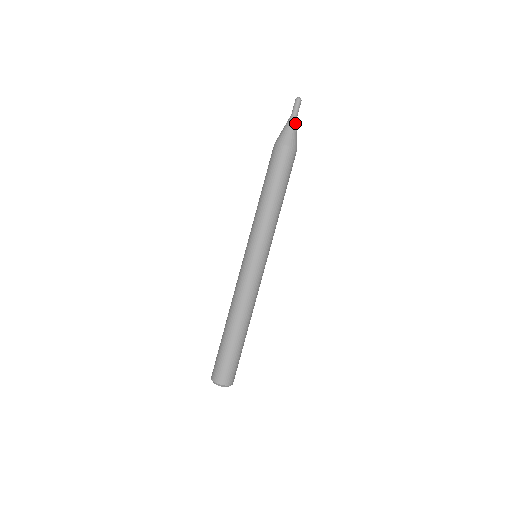
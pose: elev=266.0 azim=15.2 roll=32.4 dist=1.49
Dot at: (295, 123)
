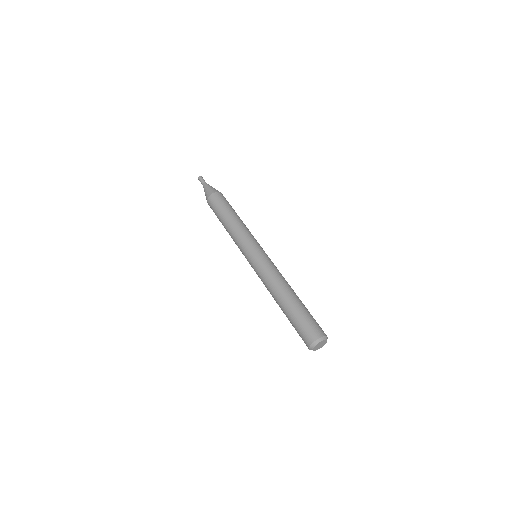
Dot at: (206, 186)
